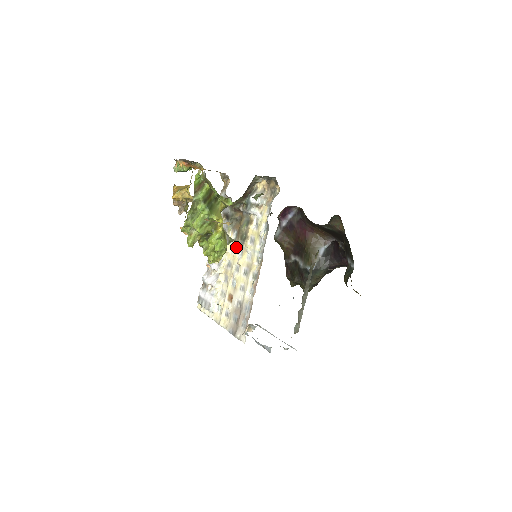
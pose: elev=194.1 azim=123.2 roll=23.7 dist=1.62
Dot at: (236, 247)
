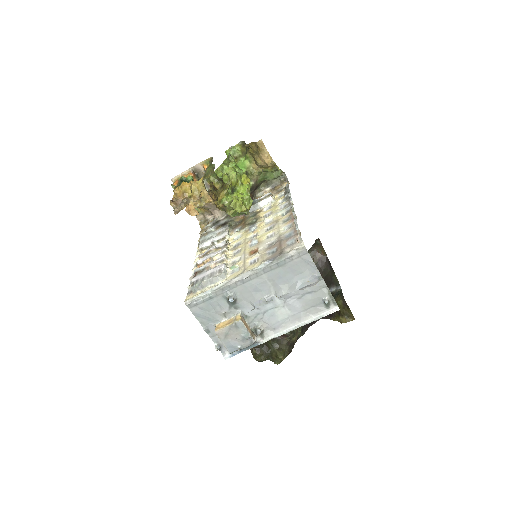
Dot at: (244, 231)
